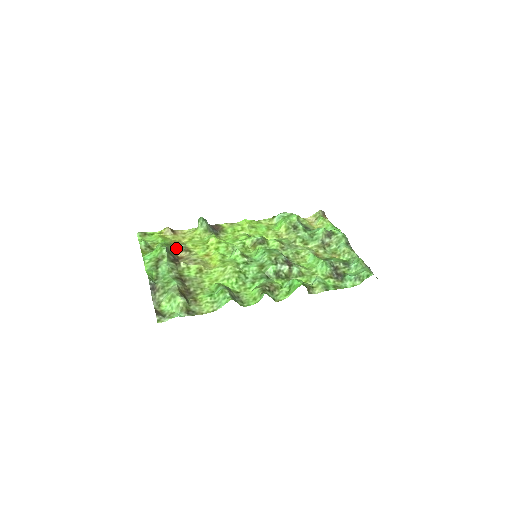
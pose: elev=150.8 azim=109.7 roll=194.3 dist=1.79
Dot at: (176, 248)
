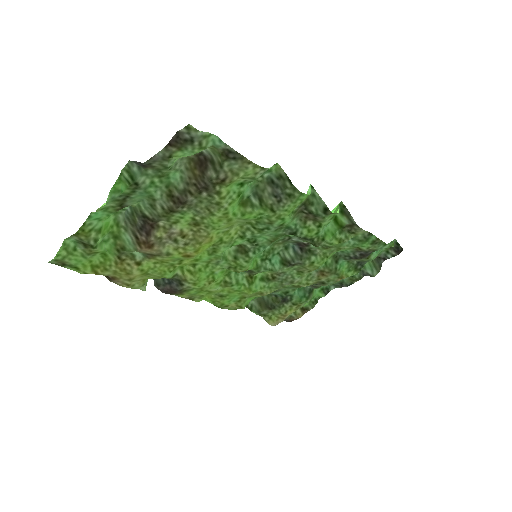
Dot at: (132, 251)
